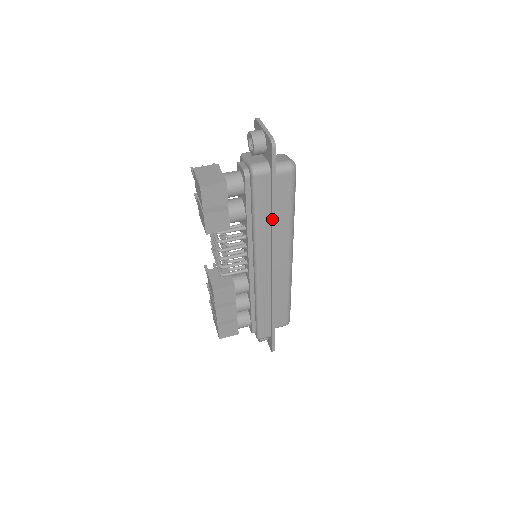
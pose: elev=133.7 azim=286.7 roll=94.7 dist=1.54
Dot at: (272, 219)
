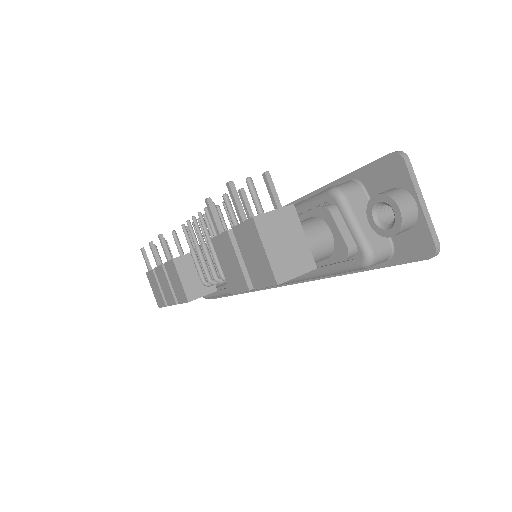
Dot at: (333, 276)
